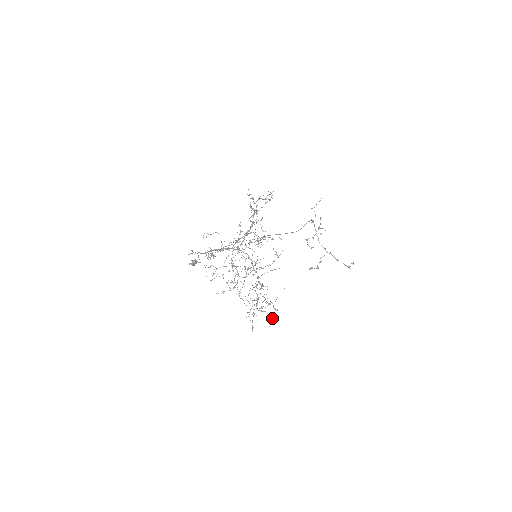
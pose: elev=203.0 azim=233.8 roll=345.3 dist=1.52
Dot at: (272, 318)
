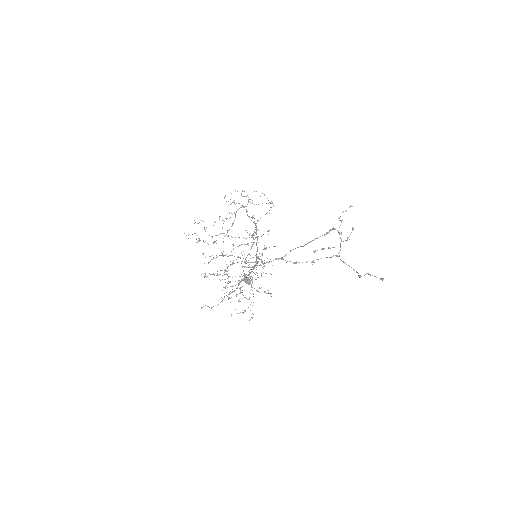
Dot at: occluded
